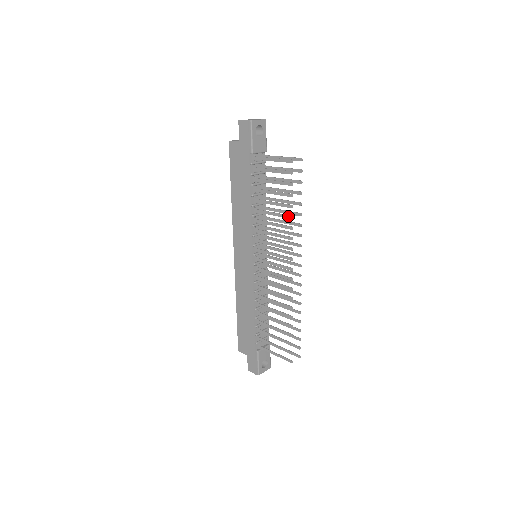
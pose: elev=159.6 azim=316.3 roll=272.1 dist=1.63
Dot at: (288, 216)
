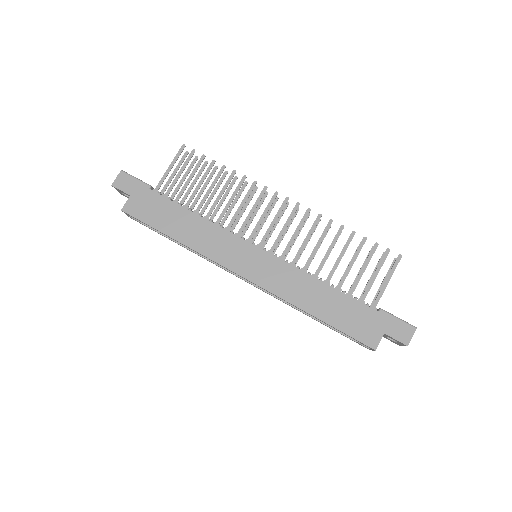
Dot at: (231, 175)
